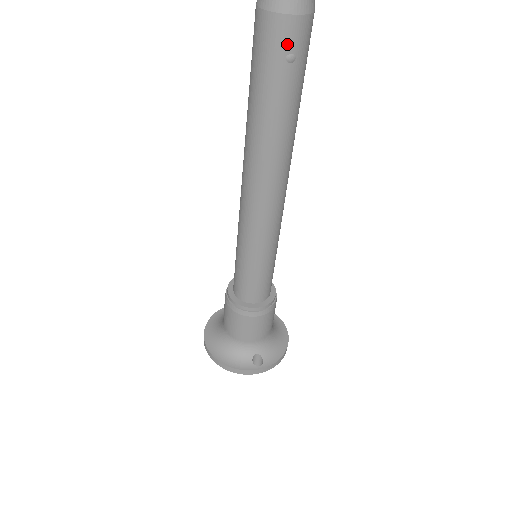
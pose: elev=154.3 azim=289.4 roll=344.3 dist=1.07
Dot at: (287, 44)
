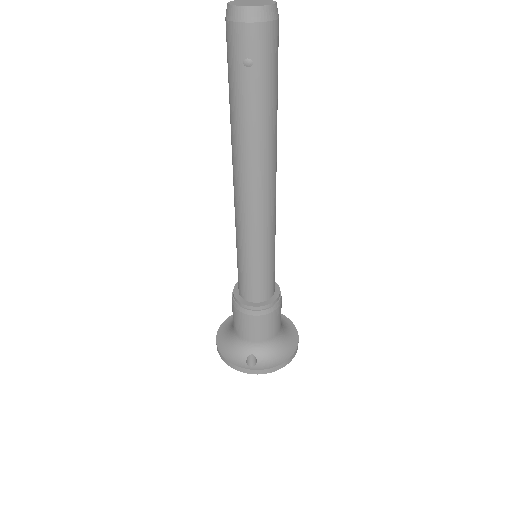
Dot at: (243, 49)
